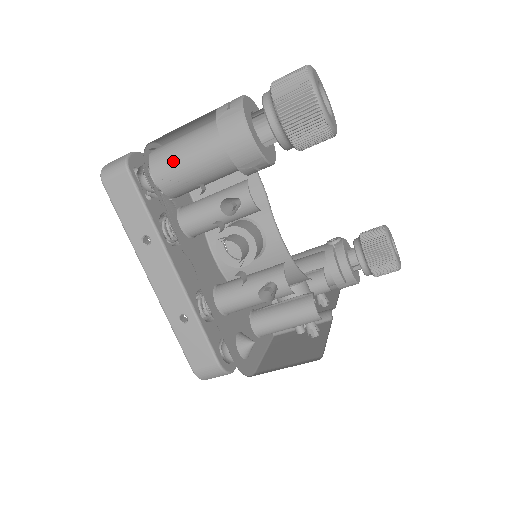
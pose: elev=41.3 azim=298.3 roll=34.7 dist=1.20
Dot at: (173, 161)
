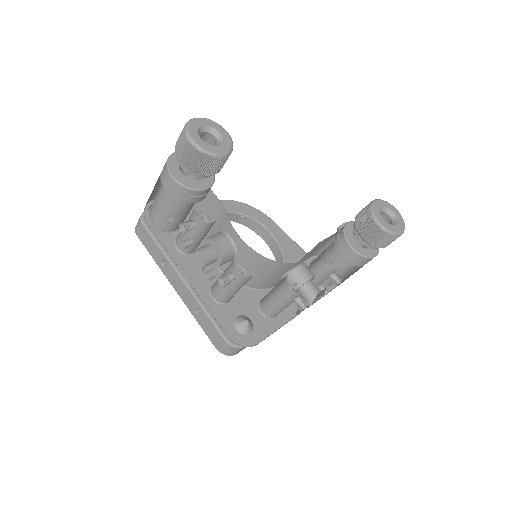
Dot at: (155, 209)
